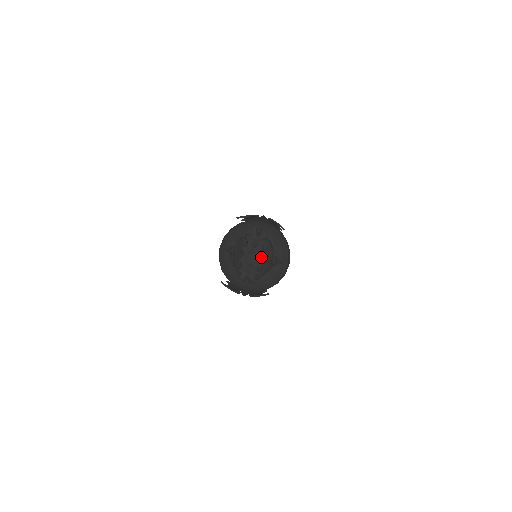
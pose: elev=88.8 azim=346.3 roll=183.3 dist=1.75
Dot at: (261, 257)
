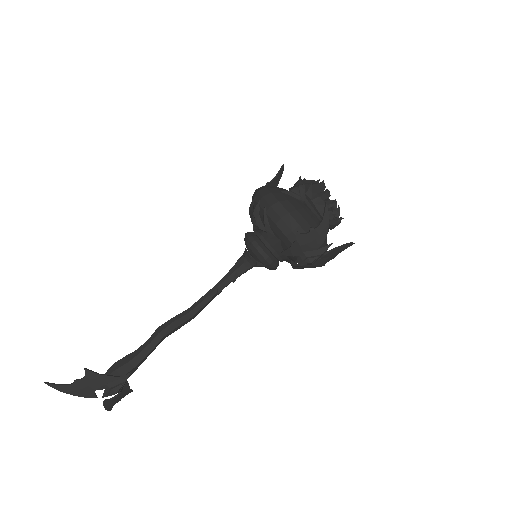
Dot at: (332, 201)
